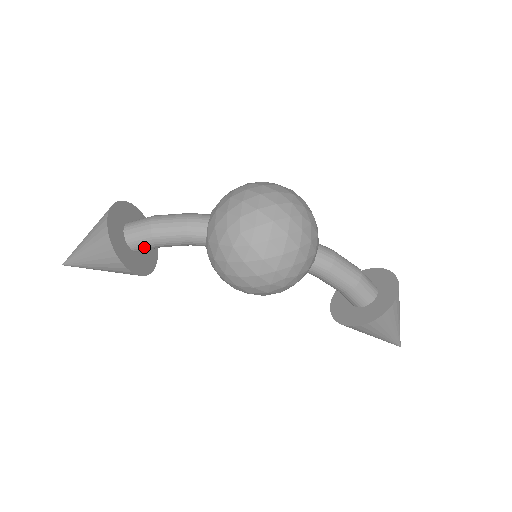
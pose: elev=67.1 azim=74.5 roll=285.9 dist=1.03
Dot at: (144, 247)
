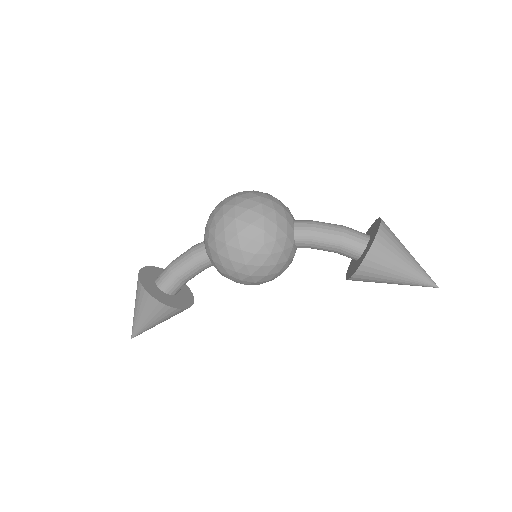
Dot at: (171, 286)
